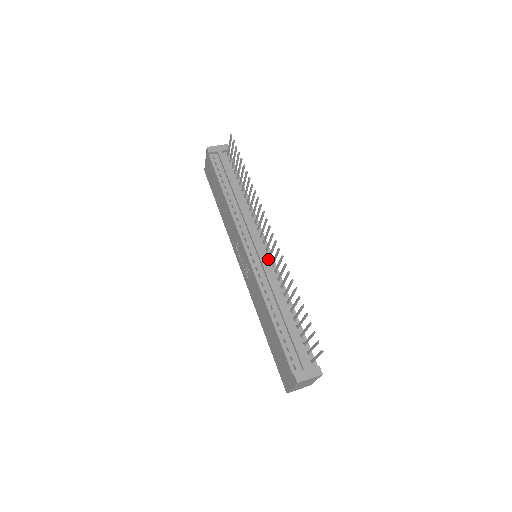
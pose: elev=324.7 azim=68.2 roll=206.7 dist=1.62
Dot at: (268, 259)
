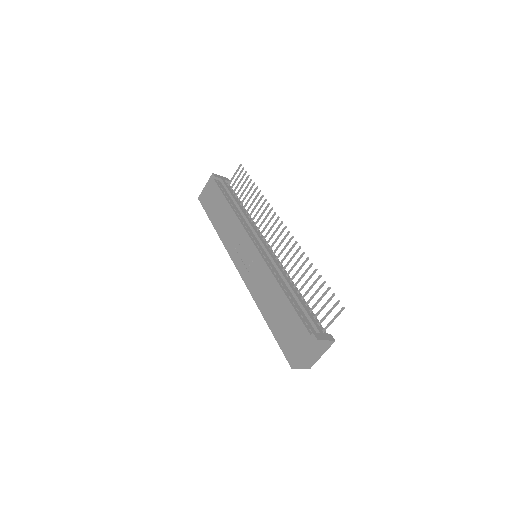
Dot at: occluded
